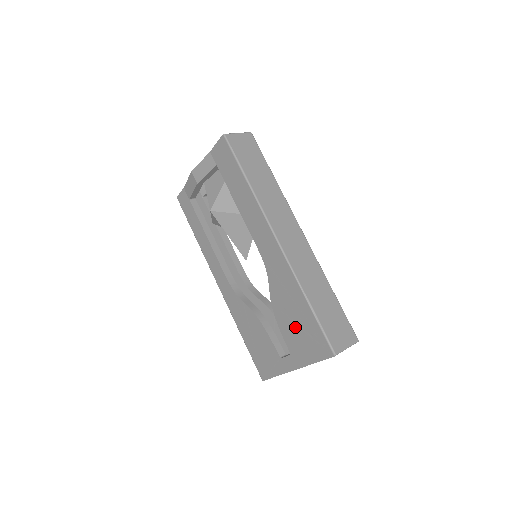
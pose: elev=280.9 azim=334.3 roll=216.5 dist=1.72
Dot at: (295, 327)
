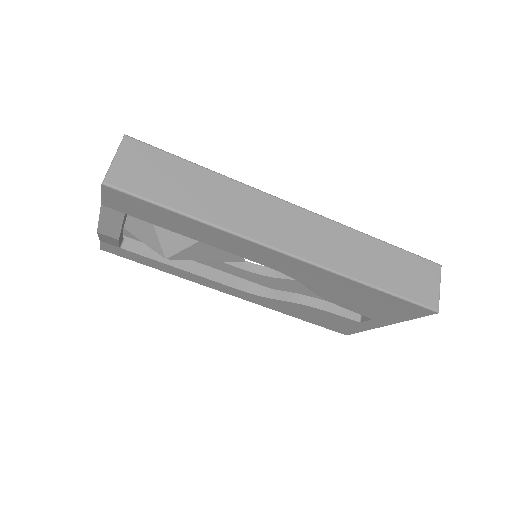
Dot at: (366, 305)
